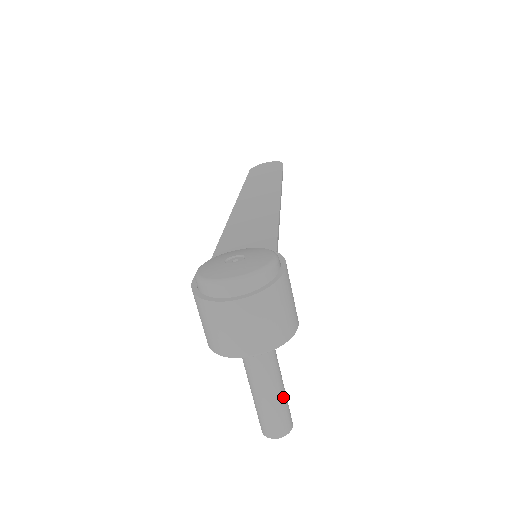
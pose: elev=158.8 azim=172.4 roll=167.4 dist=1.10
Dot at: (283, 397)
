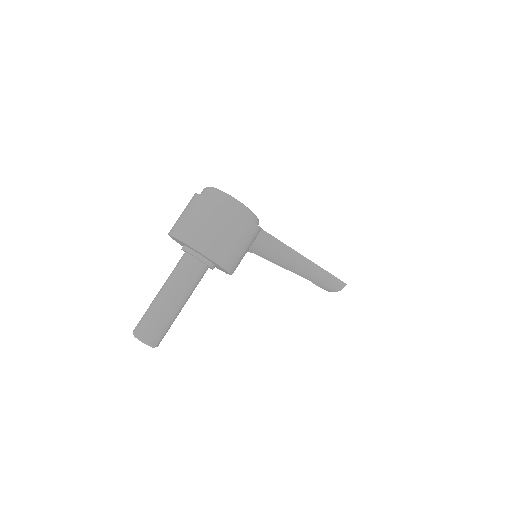
Dot at: (170, 312)
